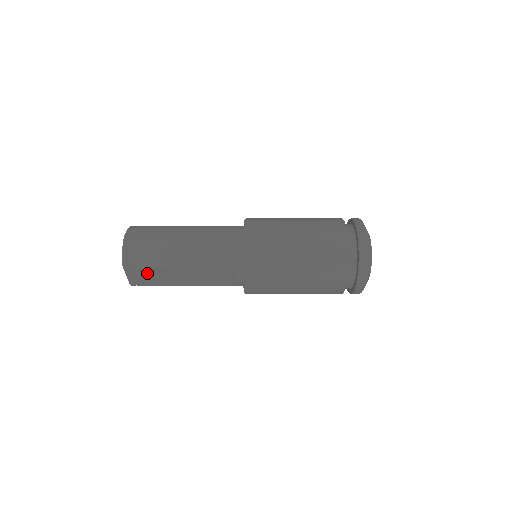
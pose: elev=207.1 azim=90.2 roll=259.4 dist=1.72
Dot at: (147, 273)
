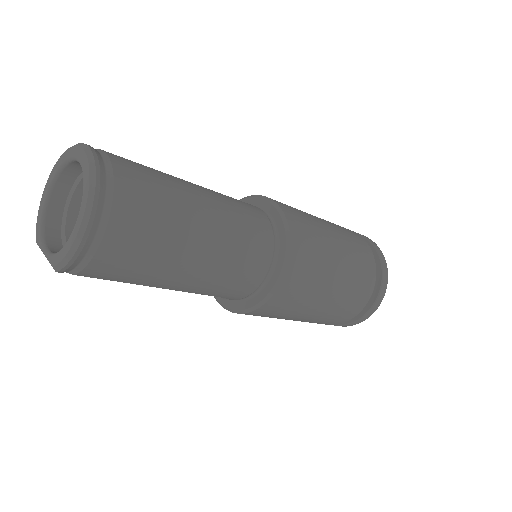
Dot at: occluded
